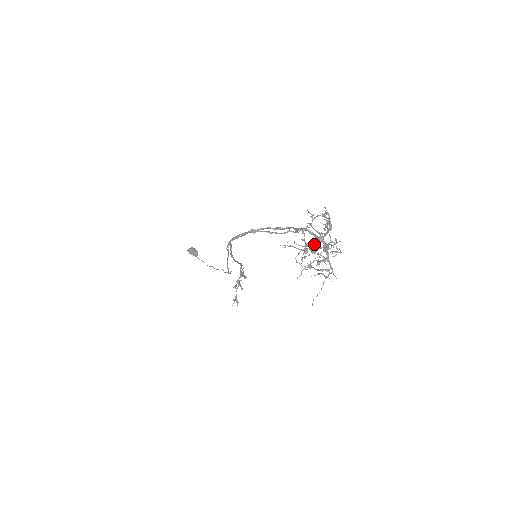
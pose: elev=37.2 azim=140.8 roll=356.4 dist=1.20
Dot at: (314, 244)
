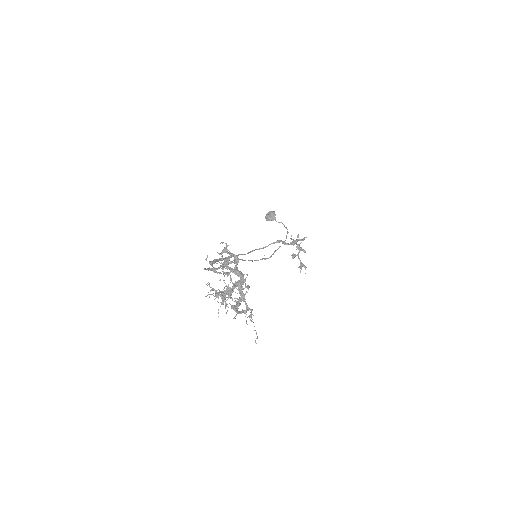
Dot at: (227, 286)
